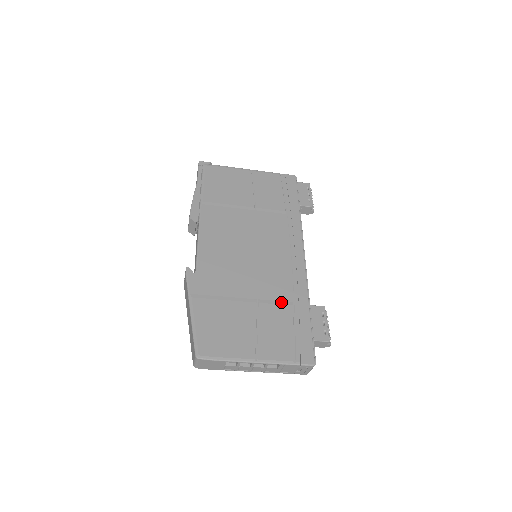
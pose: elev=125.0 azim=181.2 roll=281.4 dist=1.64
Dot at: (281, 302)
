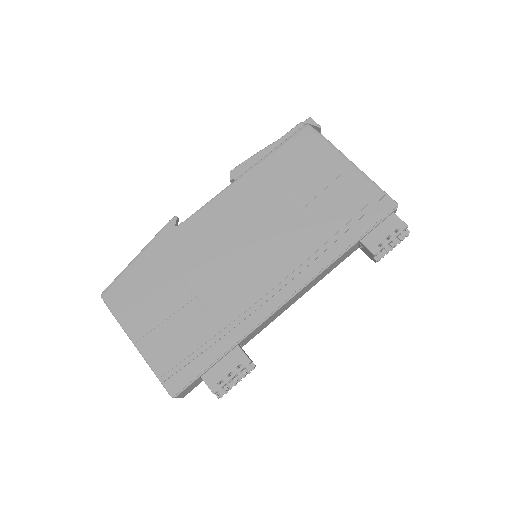
Dot at: (213, 317)
